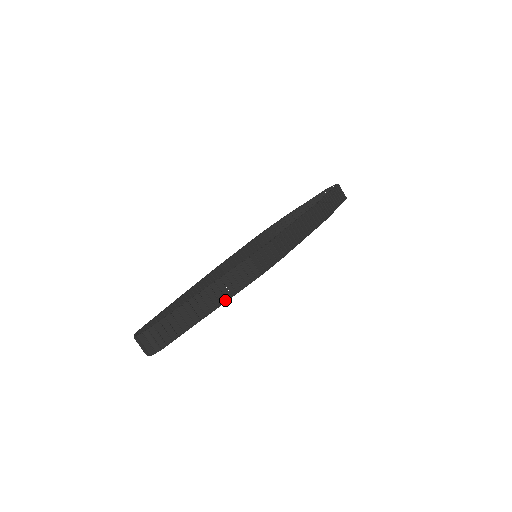
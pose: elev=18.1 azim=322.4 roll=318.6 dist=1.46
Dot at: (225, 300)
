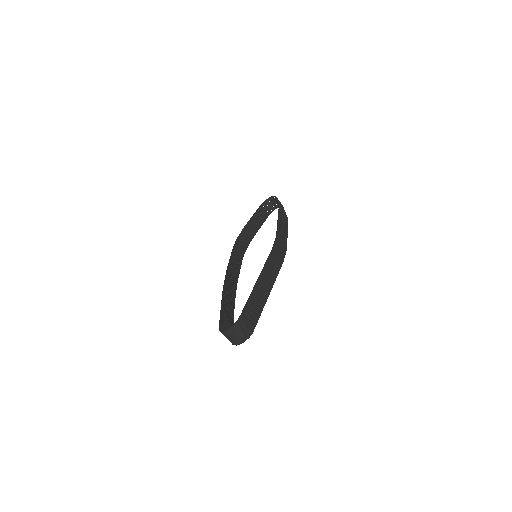
Dot at: (272, 285)
